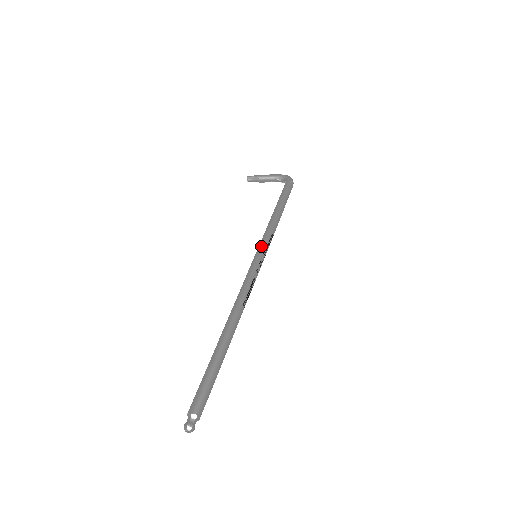
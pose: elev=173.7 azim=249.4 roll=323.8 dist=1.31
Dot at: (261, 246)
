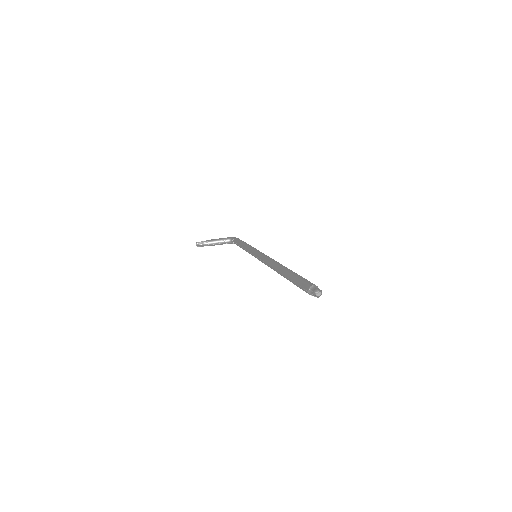
Dot at: (257, 250)
